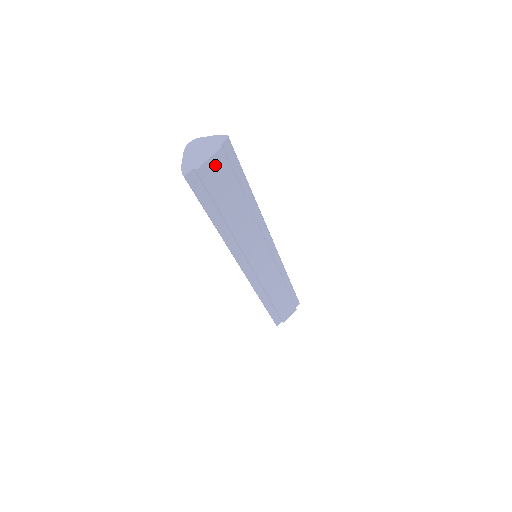
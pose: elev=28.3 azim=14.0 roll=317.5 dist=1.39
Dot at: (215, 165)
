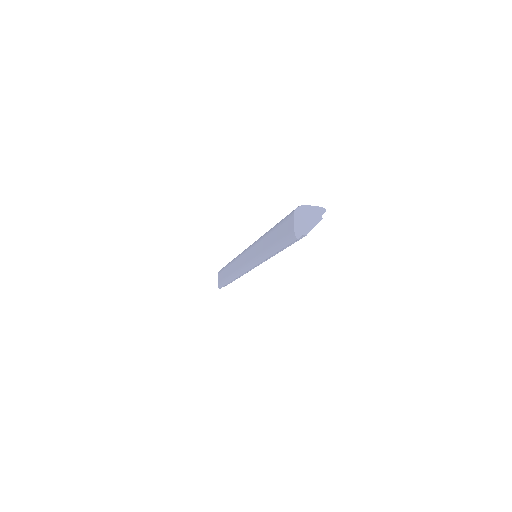
Dot at: occluded
